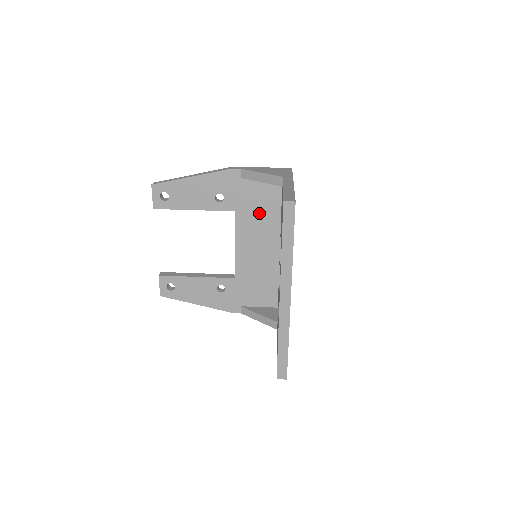
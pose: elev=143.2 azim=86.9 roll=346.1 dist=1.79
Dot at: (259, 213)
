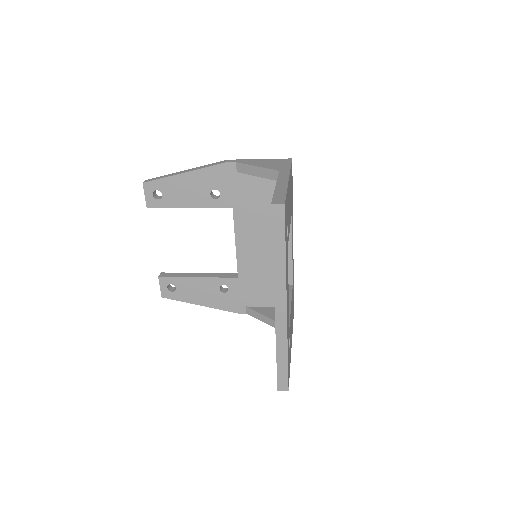
Dot at: (259, 209)
